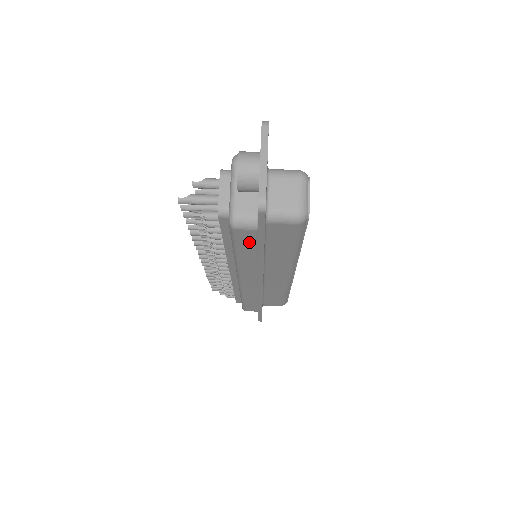
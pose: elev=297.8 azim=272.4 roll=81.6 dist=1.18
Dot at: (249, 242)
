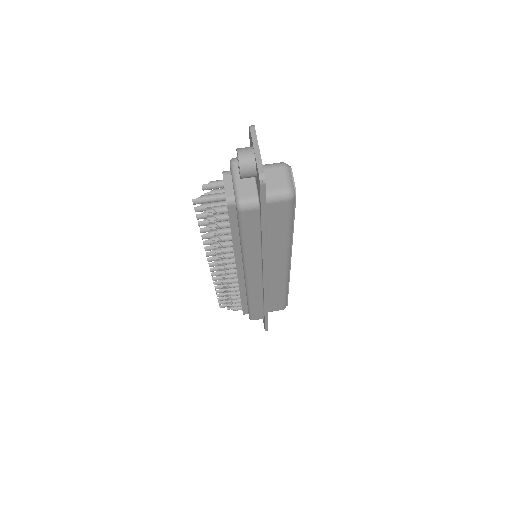
Dot at: (253, 224)
